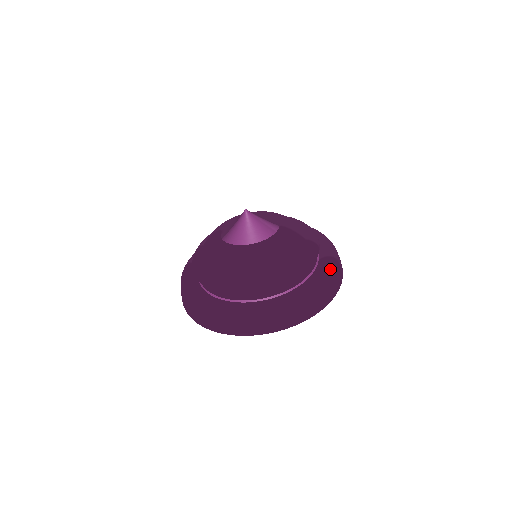
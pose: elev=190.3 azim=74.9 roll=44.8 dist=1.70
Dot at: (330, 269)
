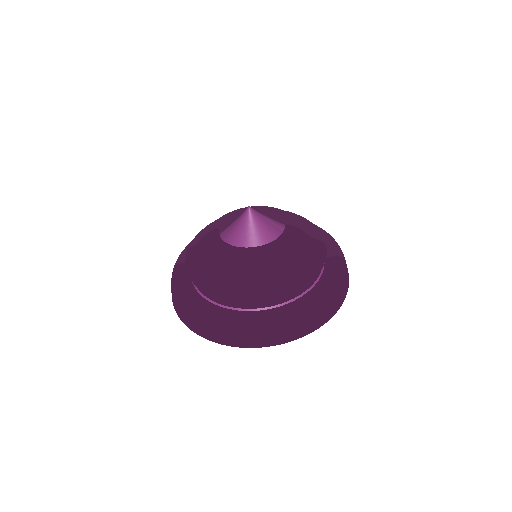
Dot at: (340, 271)
